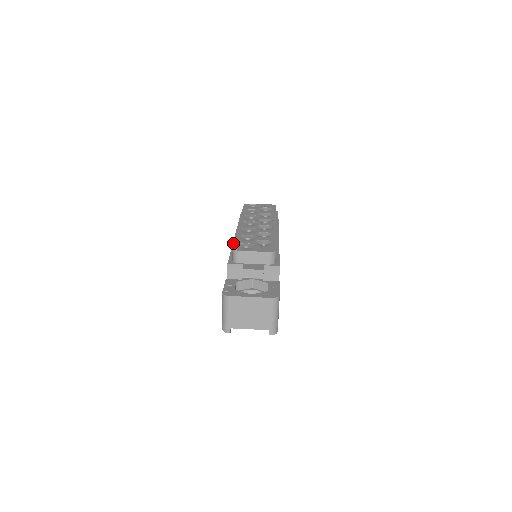
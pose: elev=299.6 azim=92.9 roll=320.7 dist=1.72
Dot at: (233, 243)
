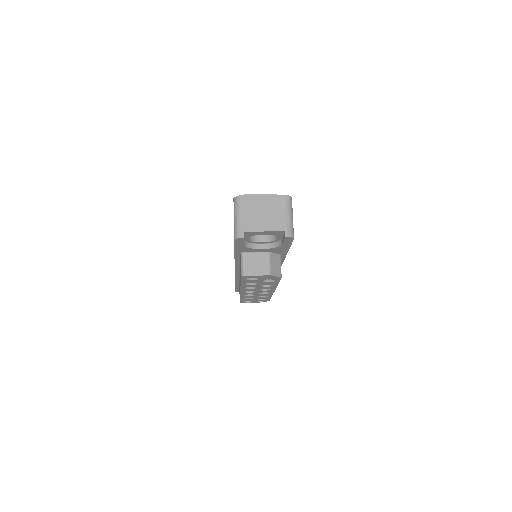
Dot at: occluded
